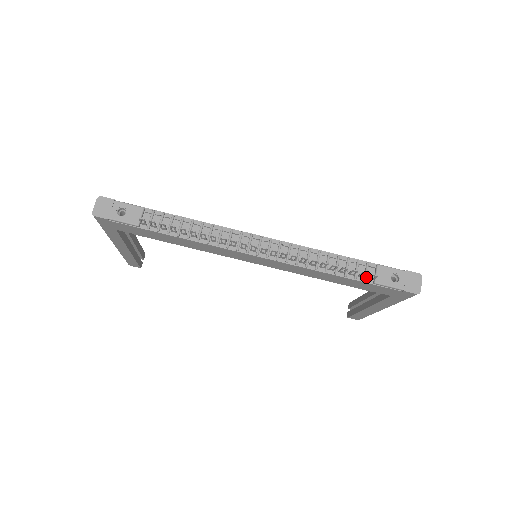
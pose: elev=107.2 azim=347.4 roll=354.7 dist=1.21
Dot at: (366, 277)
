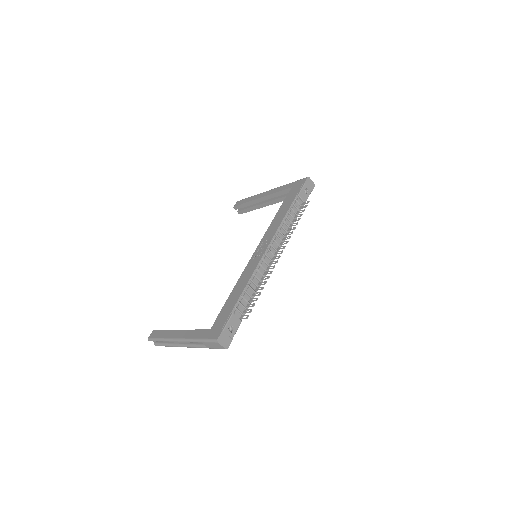
Dot at: (301, 206)
